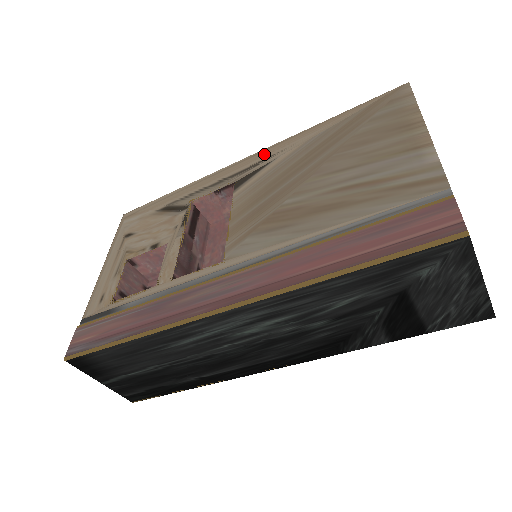
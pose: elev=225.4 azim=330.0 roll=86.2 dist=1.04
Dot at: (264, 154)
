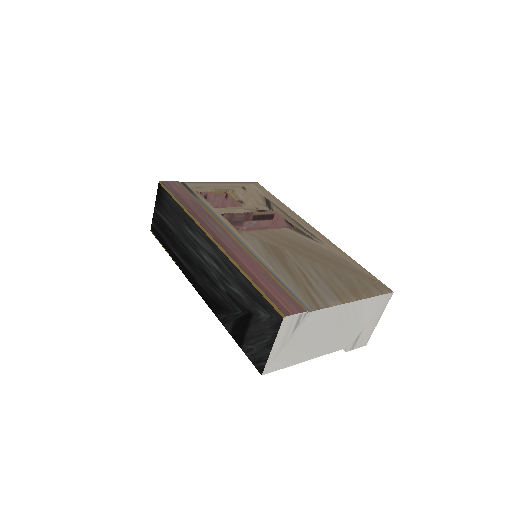
Dot at: (320, 236)
